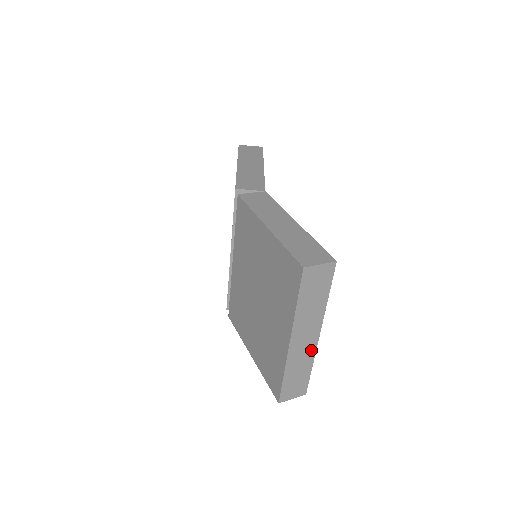
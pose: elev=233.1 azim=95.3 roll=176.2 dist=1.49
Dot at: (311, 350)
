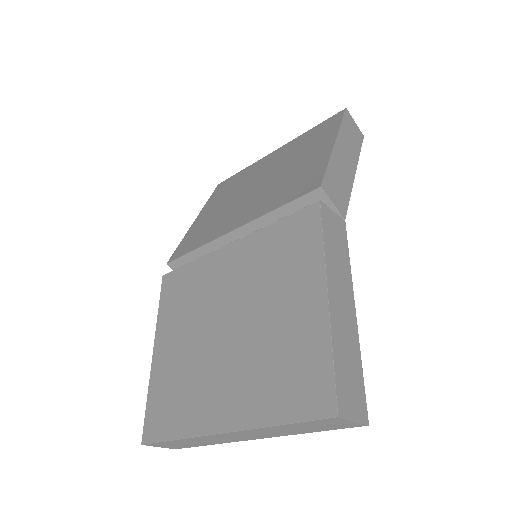
Dot at: (231, 440)
